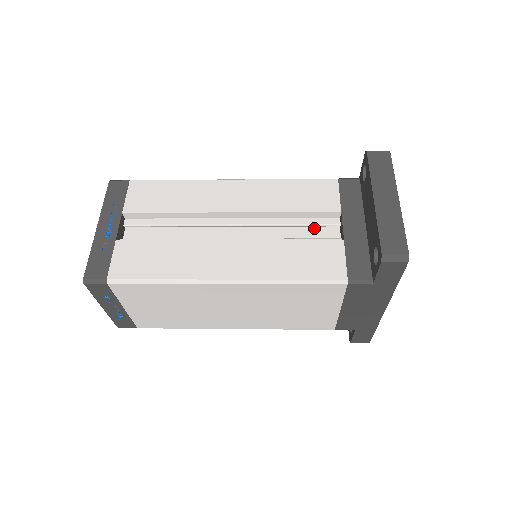
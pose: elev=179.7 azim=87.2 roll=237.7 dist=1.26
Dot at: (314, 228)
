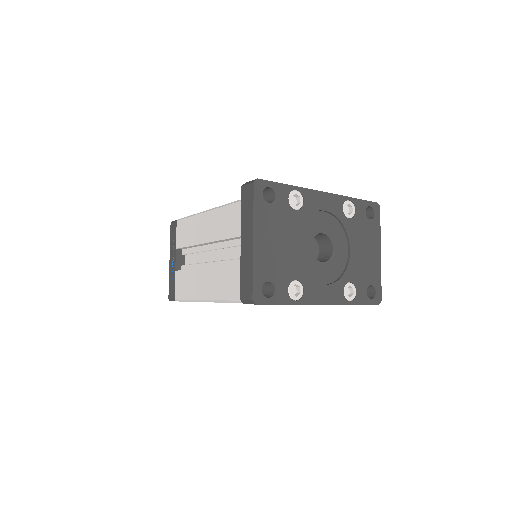
Dot at: occluded
